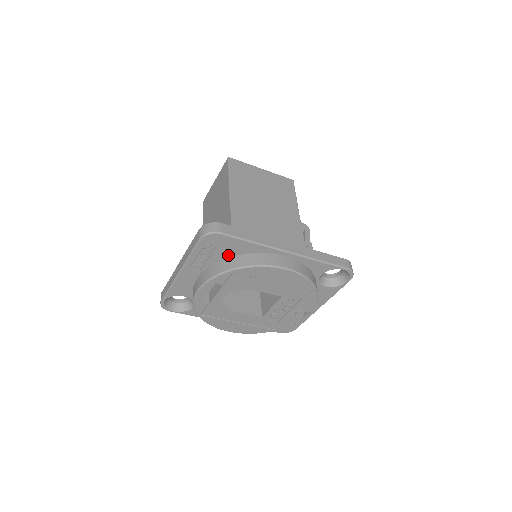
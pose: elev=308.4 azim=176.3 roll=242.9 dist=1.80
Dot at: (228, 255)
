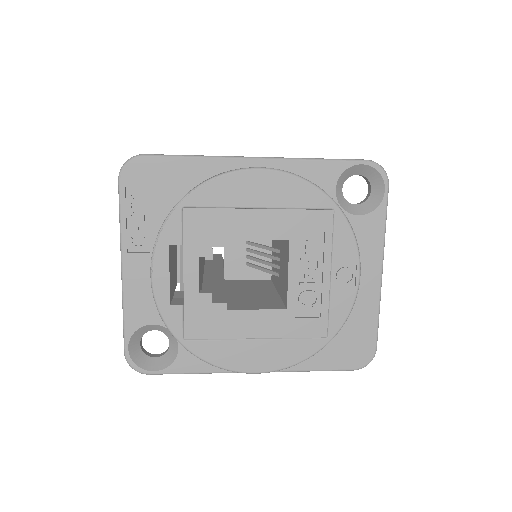
Dot at: (174, 198)
